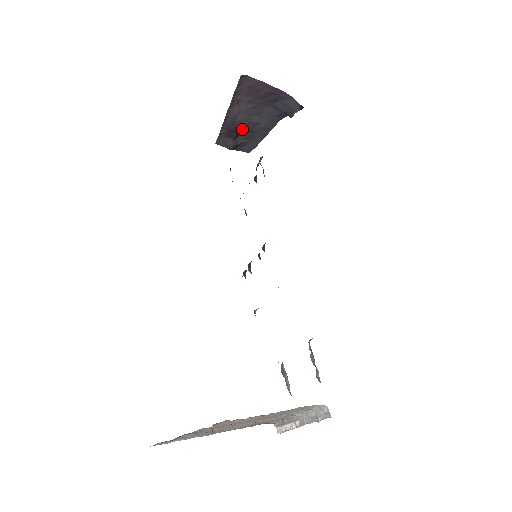
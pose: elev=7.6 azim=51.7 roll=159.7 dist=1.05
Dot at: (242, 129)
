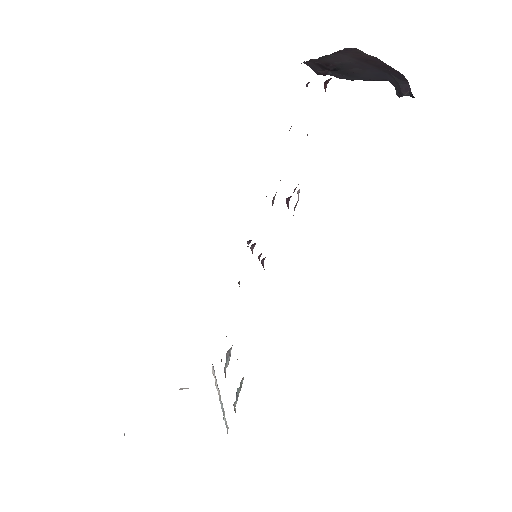
Dot at: (336, 70)
